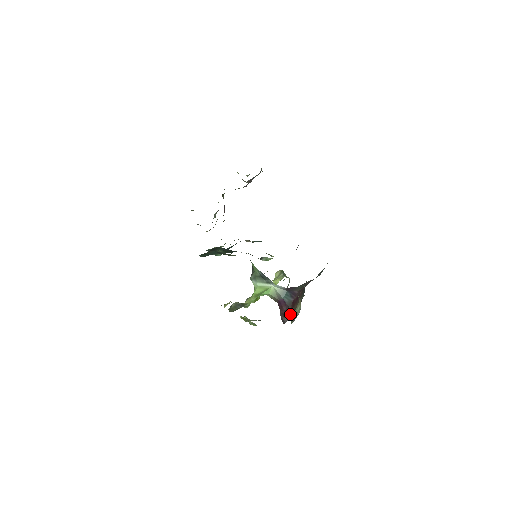
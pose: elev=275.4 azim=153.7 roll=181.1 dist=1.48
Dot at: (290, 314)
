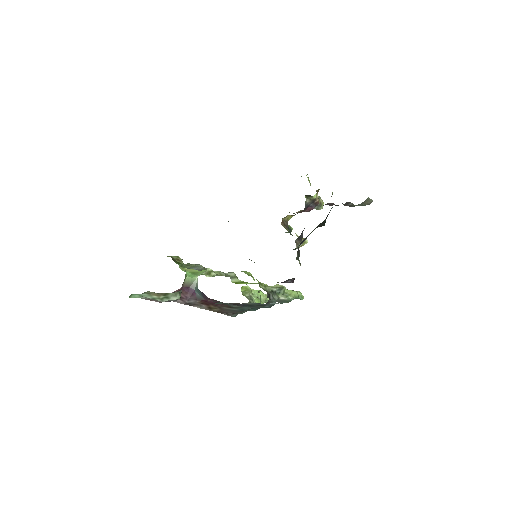
Dot at: (196, 304)
